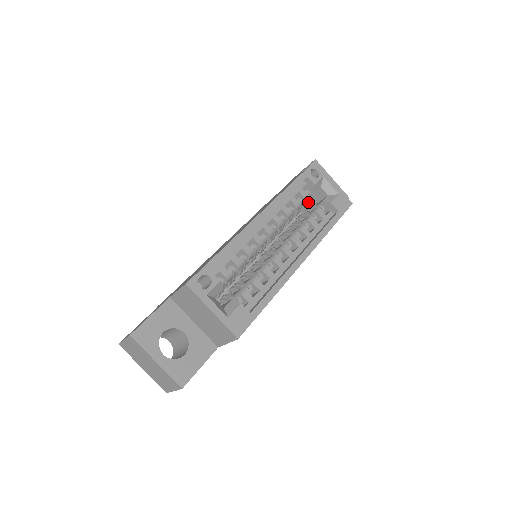
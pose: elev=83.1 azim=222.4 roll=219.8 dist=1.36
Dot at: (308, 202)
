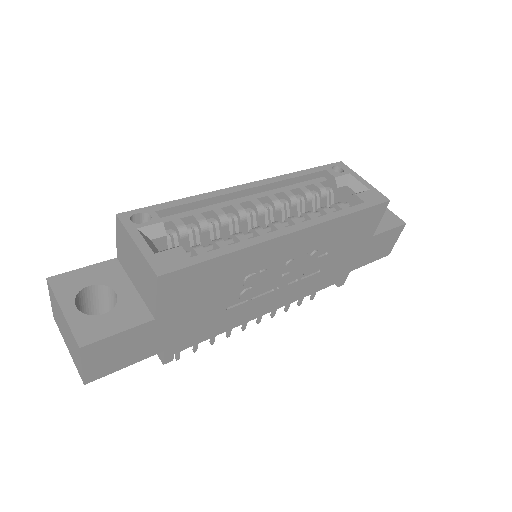
Dot at: occluded
